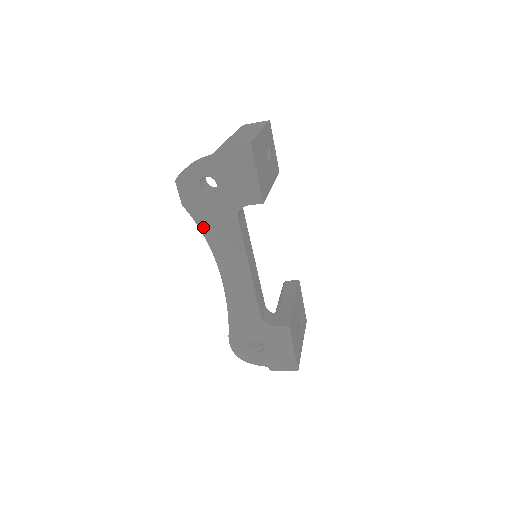
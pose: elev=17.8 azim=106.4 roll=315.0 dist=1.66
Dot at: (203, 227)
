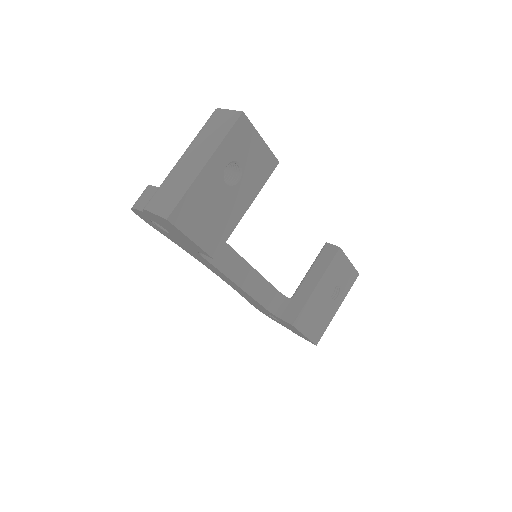
Dot at: (179, 245)
